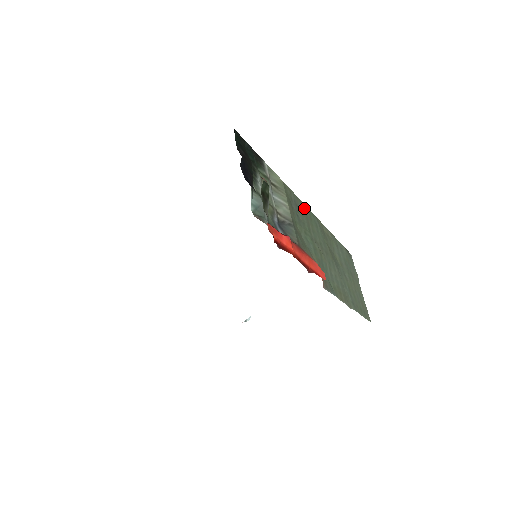
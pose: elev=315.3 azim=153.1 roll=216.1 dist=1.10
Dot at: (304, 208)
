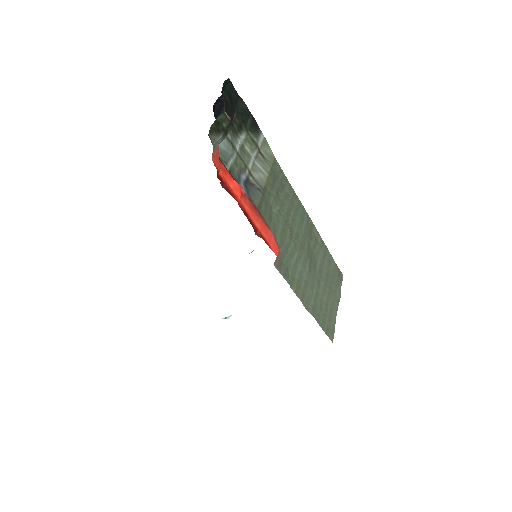
Dot at: (293, 195)
